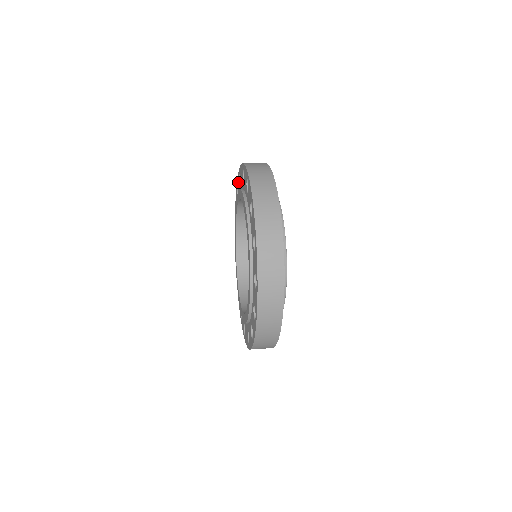
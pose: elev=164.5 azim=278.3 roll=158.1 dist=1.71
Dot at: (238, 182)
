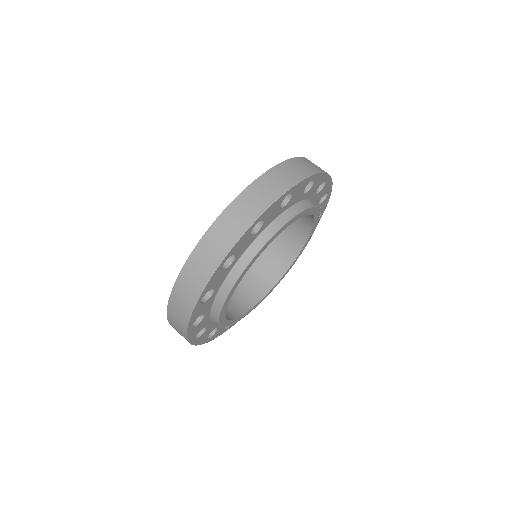
Dot at: occluded
